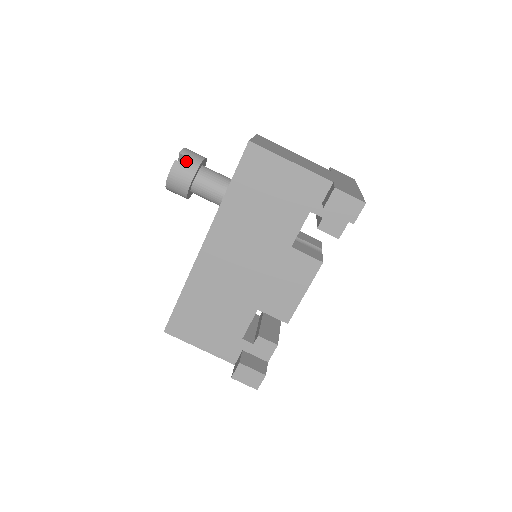
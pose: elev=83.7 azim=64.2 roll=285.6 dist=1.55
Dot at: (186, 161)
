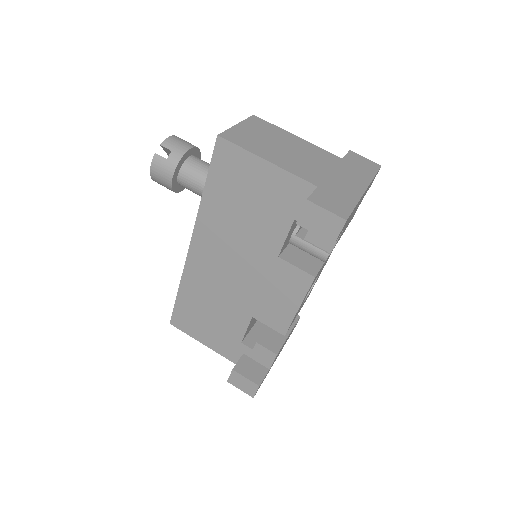
Dot at: (170, 152)
